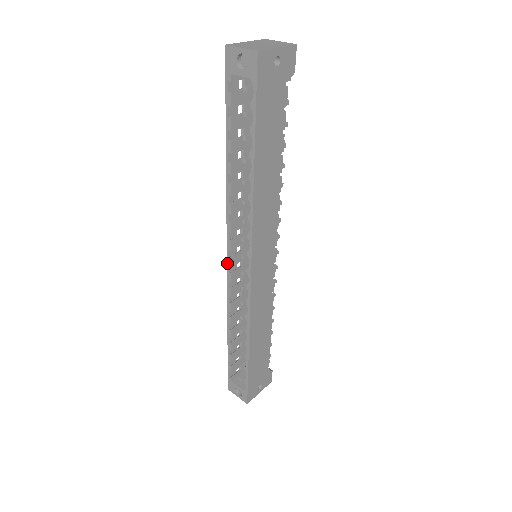
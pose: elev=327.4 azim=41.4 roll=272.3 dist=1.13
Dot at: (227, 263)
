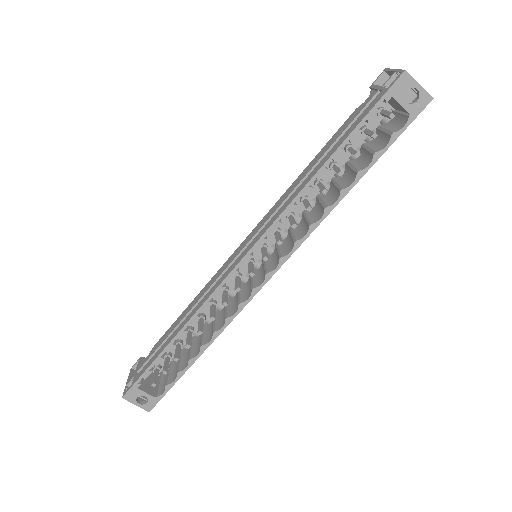
Dot at: (241, 261)
